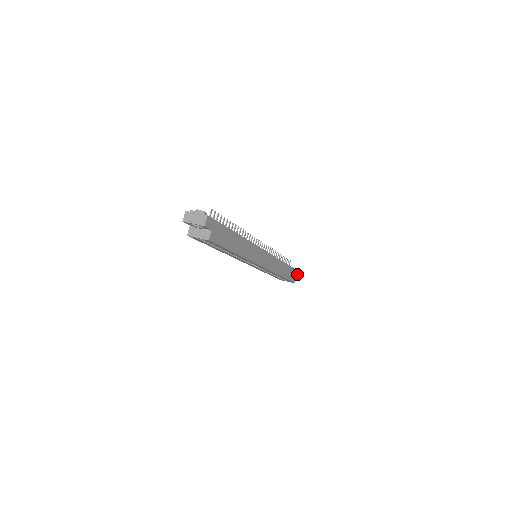
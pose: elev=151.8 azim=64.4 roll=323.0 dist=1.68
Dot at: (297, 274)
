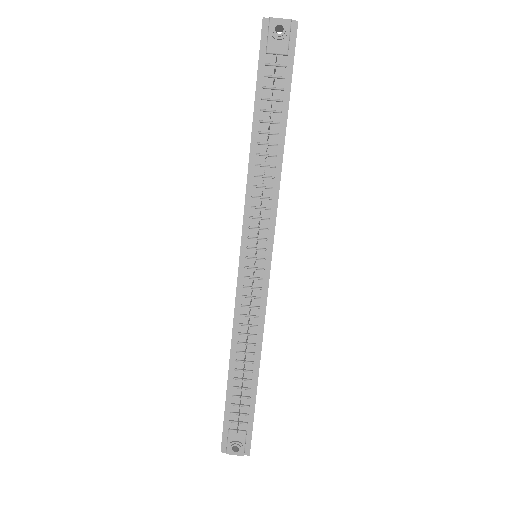
Dot at: (295, 39)
